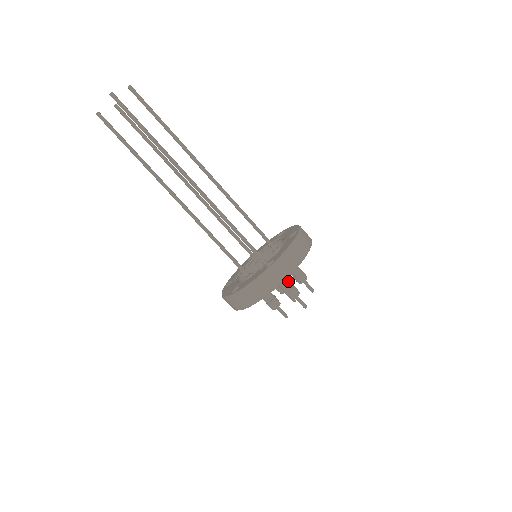
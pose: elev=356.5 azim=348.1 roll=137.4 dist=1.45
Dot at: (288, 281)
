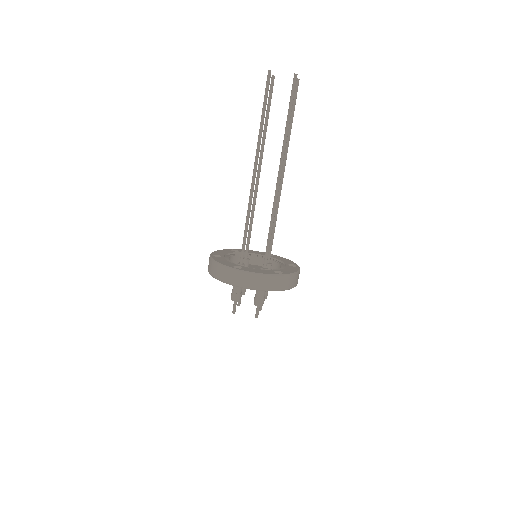
Dot at: occluded
